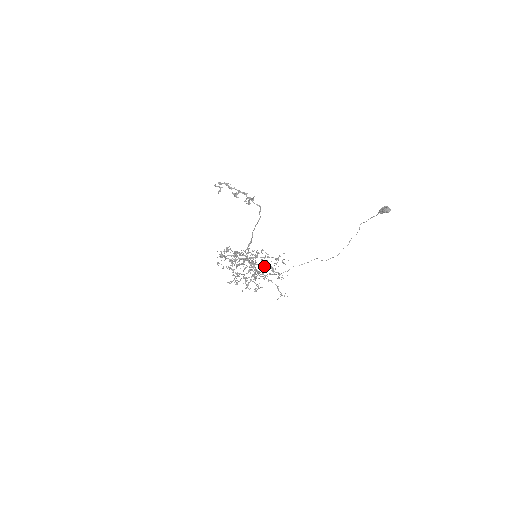
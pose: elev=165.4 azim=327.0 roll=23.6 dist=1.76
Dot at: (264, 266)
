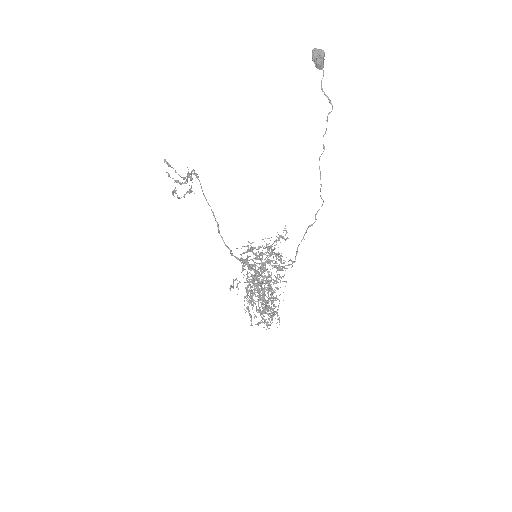
Dot at: (251, 250)
